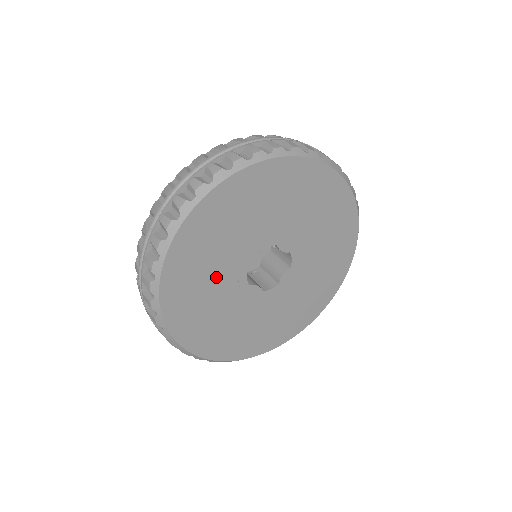
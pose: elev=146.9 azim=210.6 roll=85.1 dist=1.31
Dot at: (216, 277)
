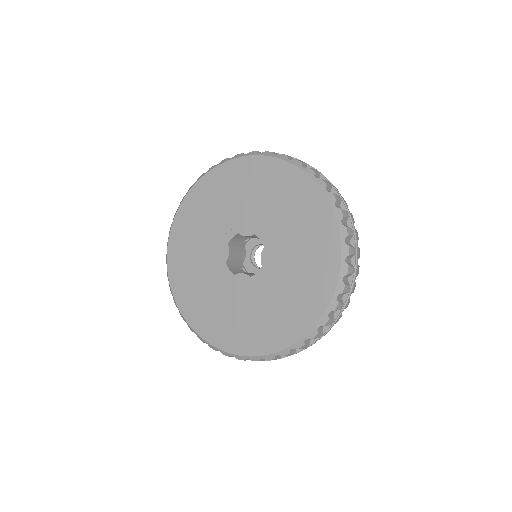
Dot at: (228, 209)
